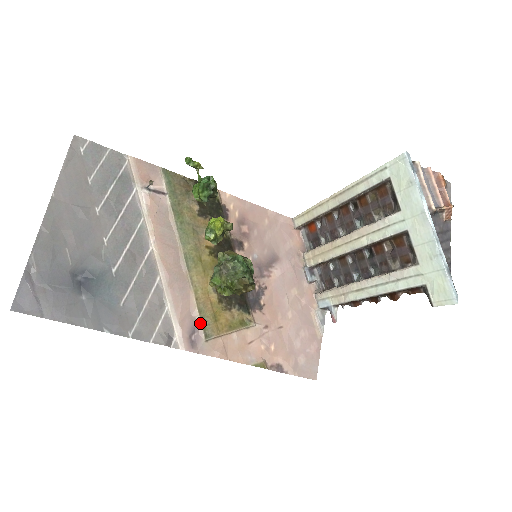
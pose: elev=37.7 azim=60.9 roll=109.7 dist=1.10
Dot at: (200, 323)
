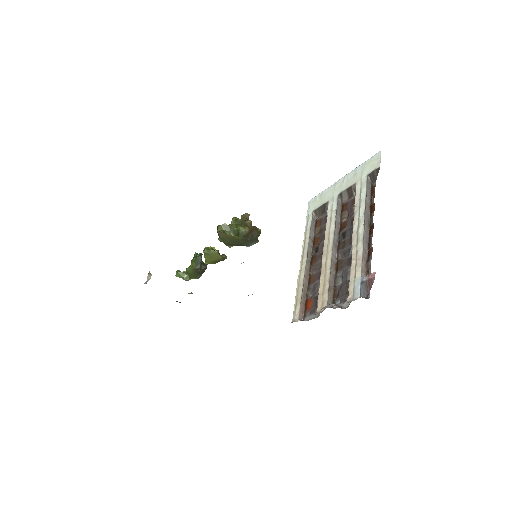
Dot at: occluded
